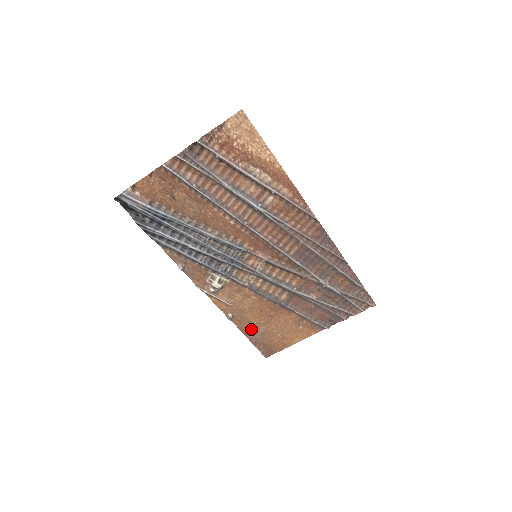
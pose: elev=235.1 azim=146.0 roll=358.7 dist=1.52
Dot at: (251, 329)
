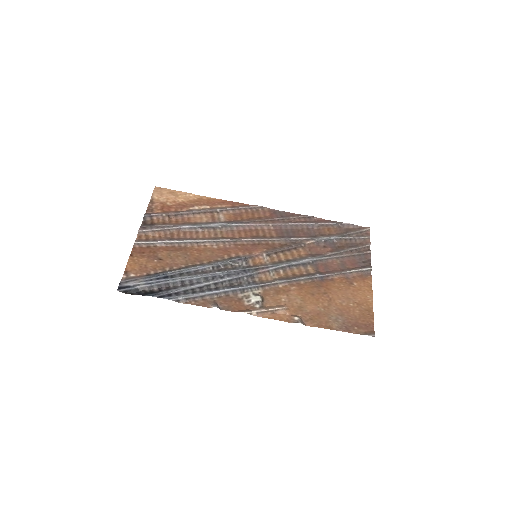
Dot at: (327, 318)
